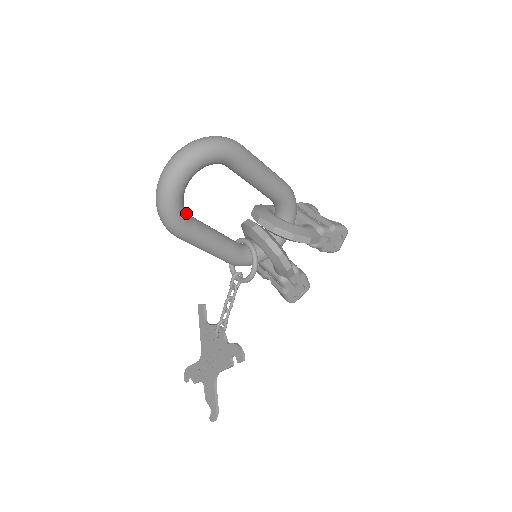
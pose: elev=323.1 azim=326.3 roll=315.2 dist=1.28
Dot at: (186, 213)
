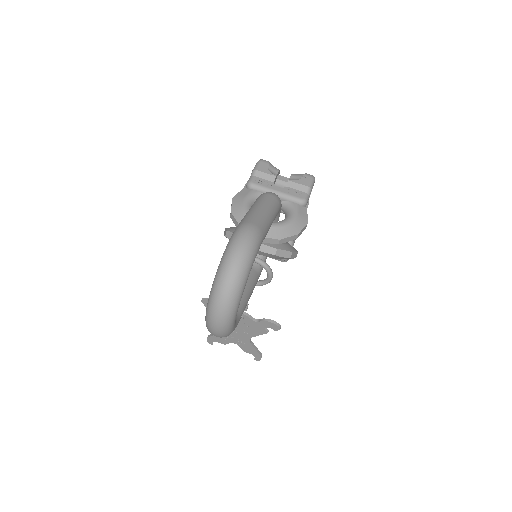
Dot at: occluded
